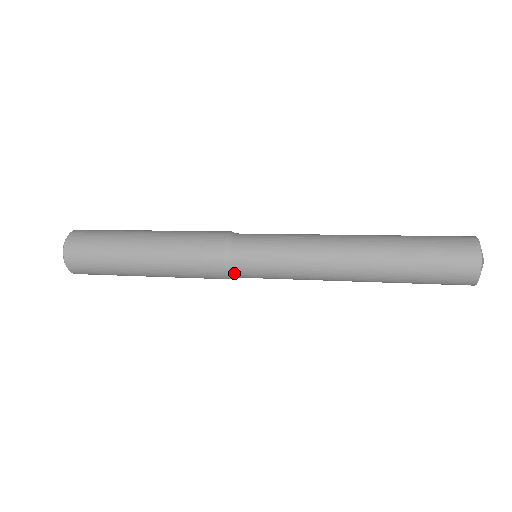
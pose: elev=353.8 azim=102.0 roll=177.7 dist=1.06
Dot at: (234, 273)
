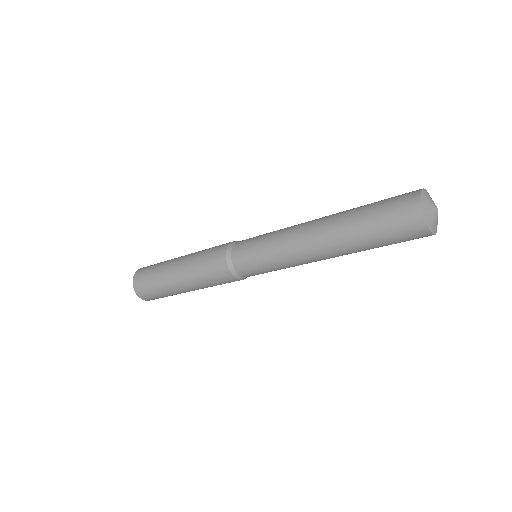
Dot at: (242, 276)
